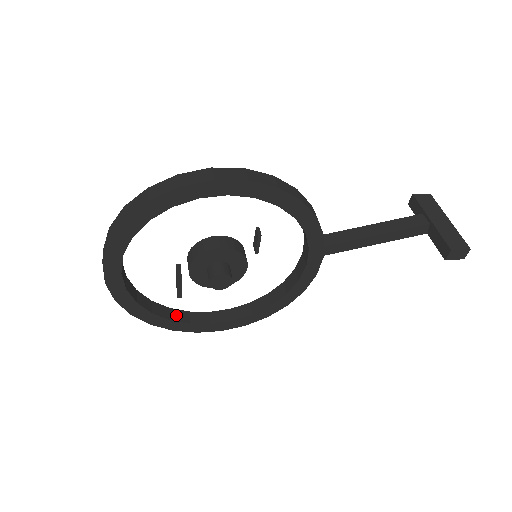
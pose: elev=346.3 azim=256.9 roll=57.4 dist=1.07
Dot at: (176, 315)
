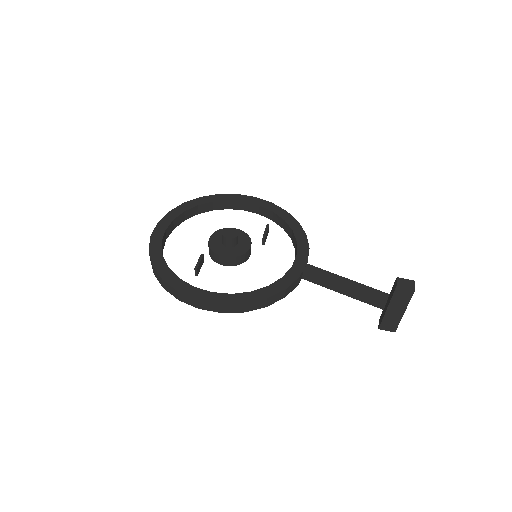
Dot at: (218, 206)
